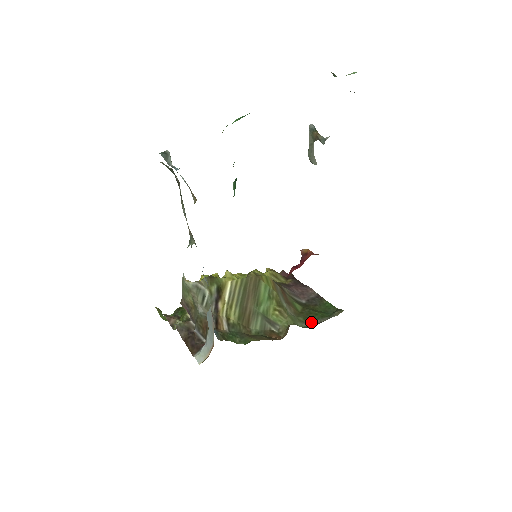
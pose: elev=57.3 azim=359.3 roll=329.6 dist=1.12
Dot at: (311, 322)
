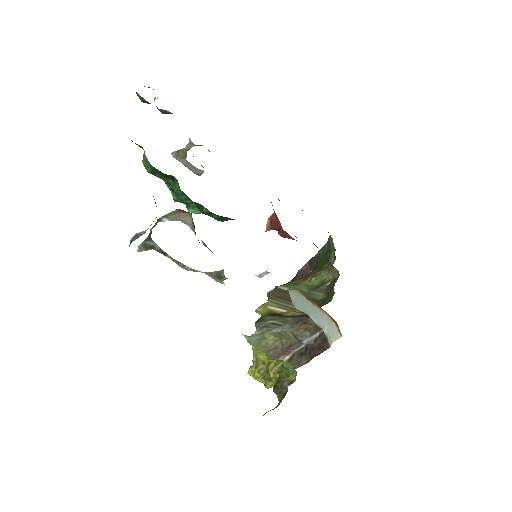
Dot at: (332, 258)
